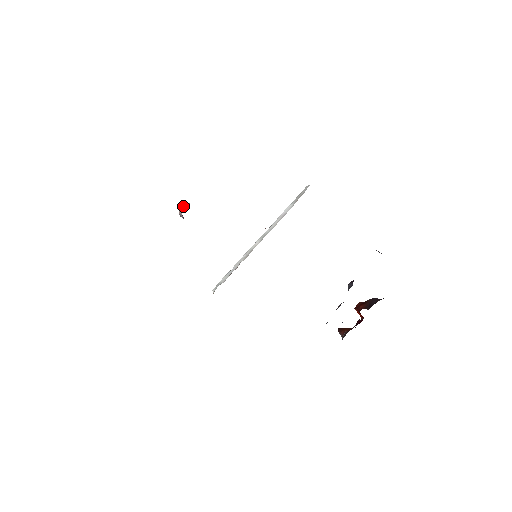
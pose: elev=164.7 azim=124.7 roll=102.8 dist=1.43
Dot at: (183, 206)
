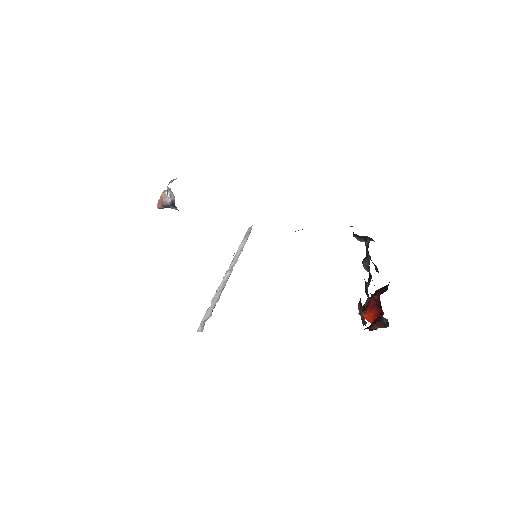
Dot at: occluded
